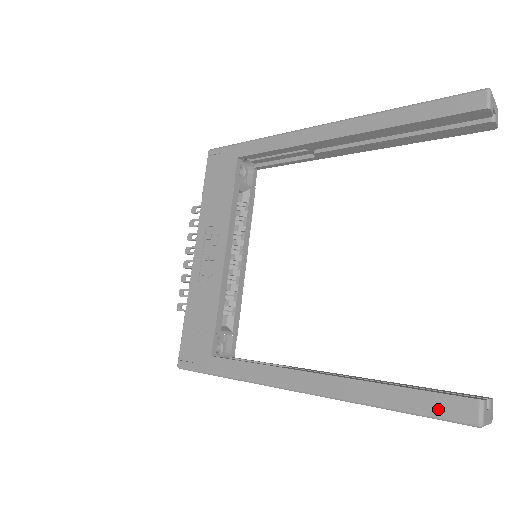
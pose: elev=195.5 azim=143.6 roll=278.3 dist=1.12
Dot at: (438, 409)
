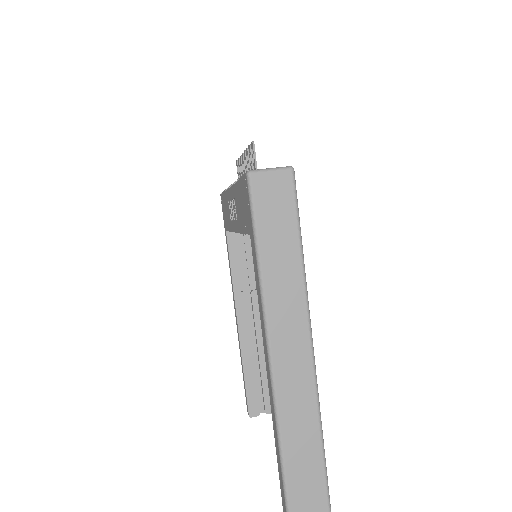
Dot at: (245, 394)
